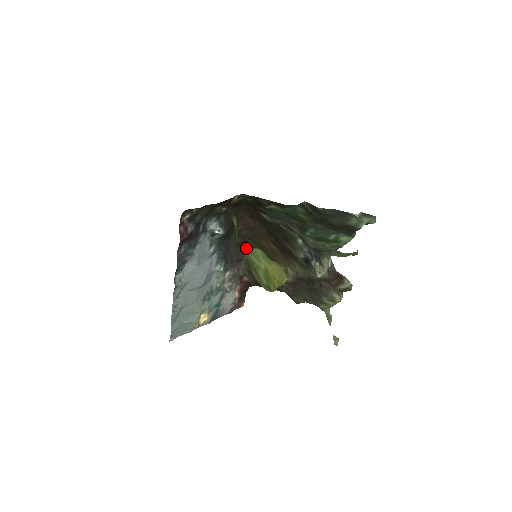
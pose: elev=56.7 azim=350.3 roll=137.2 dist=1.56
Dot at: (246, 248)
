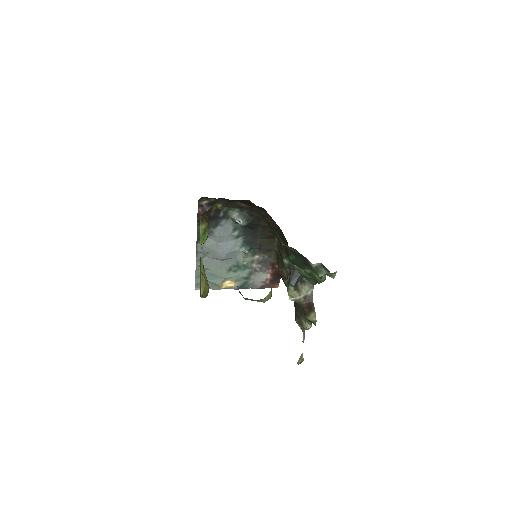
Dot at: occluded
